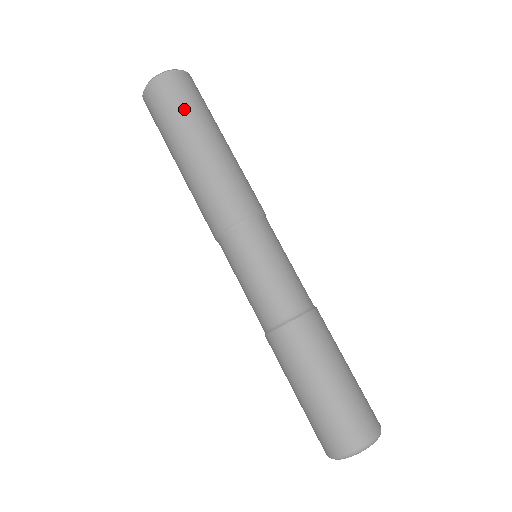
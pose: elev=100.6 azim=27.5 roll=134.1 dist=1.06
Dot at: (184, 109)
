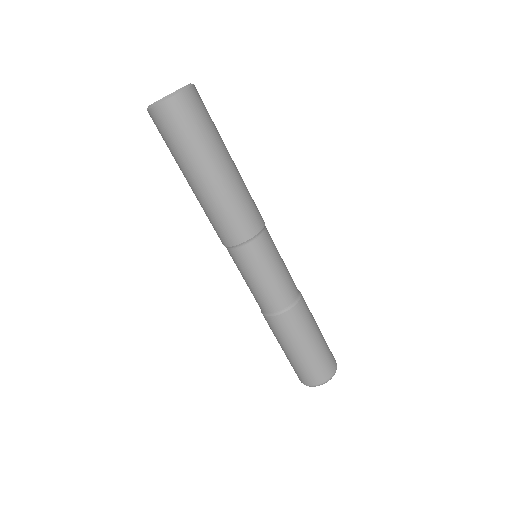
Dot at: (208, 130)
